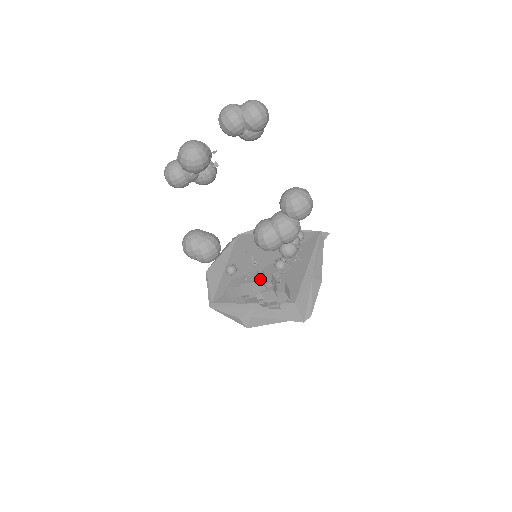
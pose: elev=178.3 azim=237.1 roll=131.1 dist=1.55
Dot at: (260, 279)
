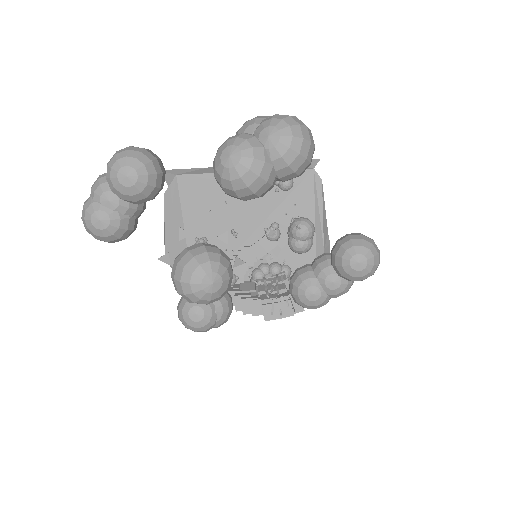
Dot at: (292, 313)
